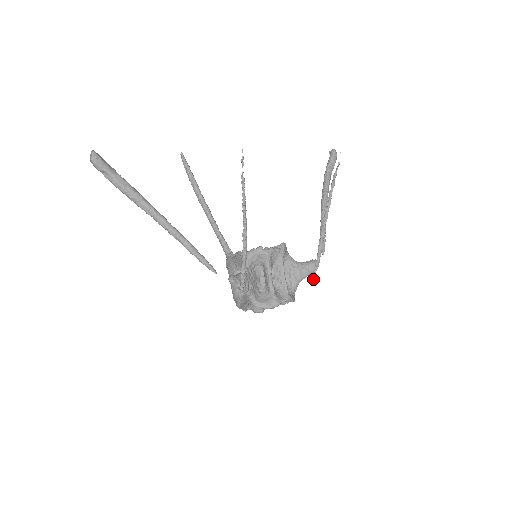
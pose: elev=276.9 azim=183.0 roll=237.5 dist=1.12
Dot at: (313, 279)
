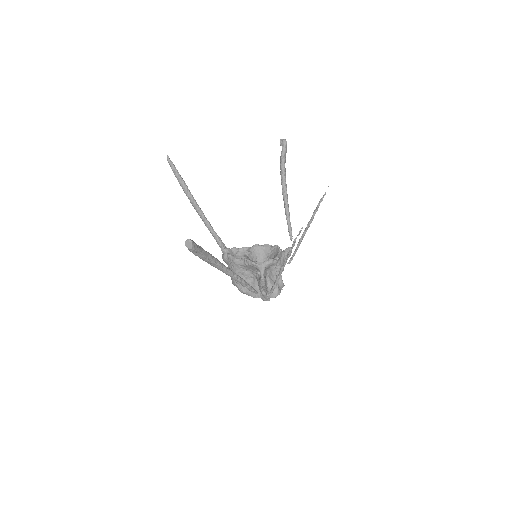
Dot at: occluded
